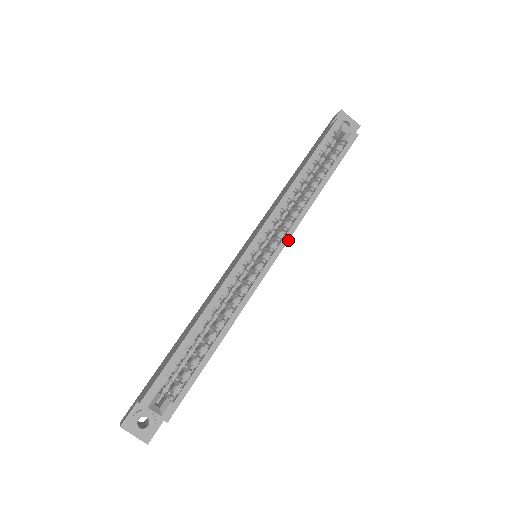
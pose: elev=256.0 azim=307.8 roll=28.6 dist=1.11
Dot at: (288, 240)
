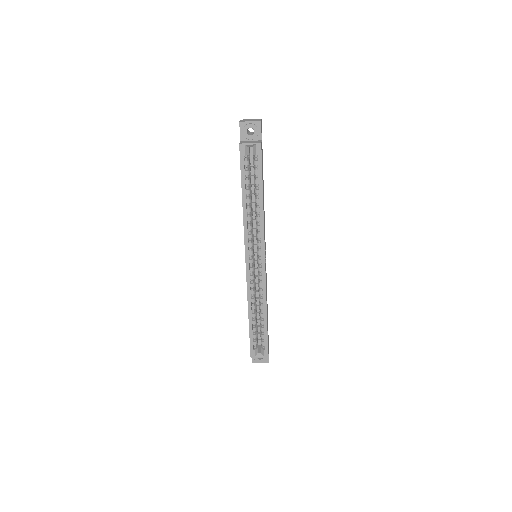
Dot at: (264, 246)
